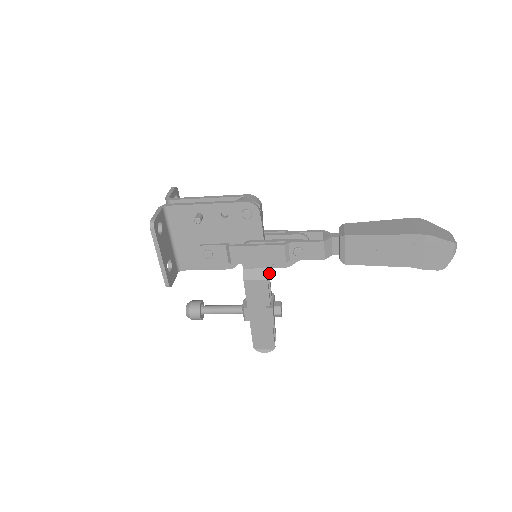
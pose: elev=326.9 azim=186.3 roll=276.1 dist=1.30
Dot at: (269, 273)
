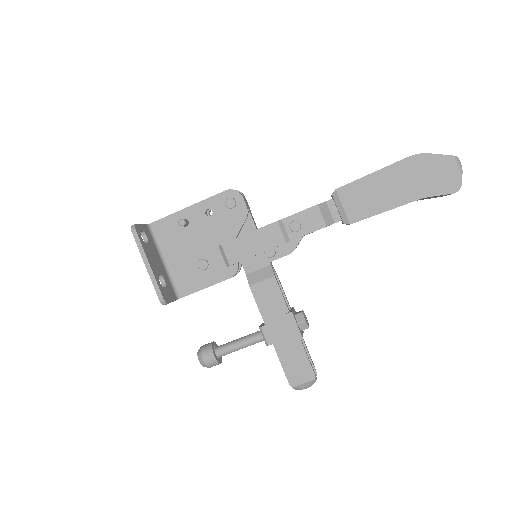
Dot at: occluded
